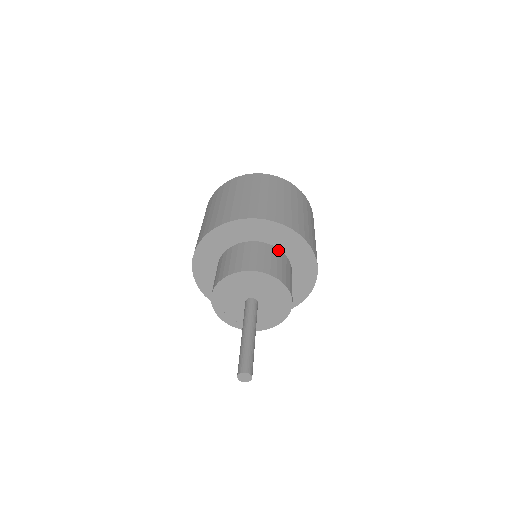
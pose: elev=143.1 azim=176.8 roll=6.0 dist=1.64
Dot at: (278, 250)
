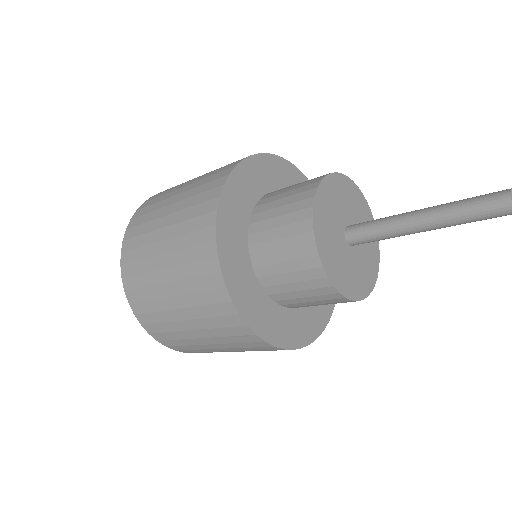
Dot at: occluded
